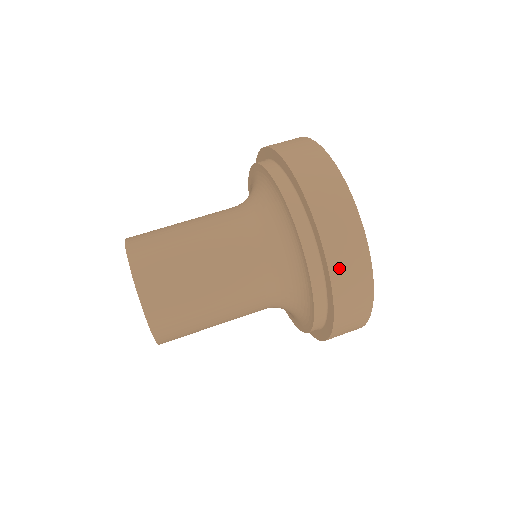
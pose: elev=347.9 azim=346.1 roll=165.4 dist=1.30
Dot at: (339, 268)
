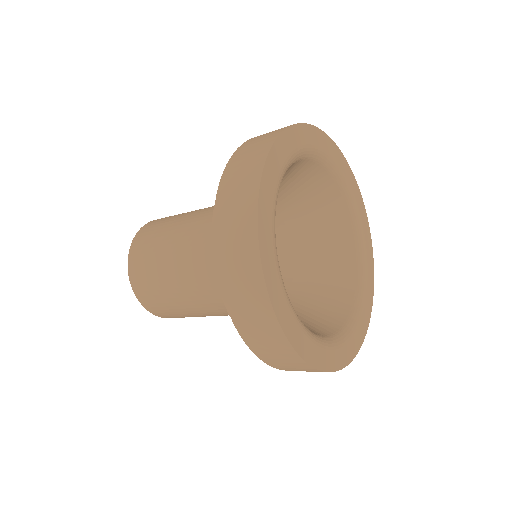
Dot at: (225, 205)
